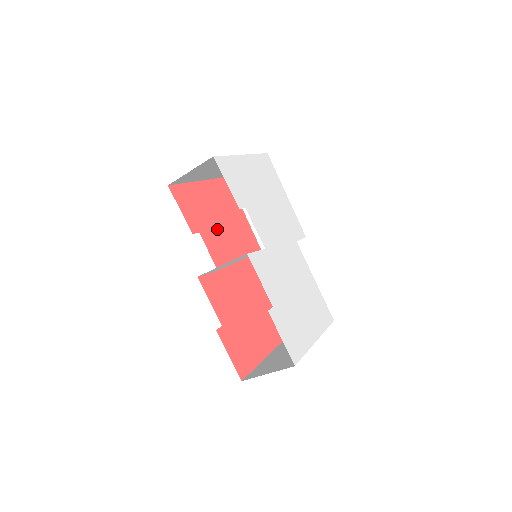
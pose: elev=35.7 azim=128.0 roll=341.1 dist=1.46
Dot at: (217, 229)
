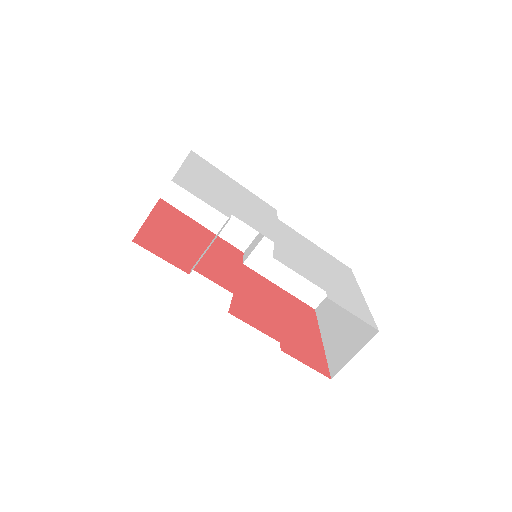
Dot at: (198, 255)
